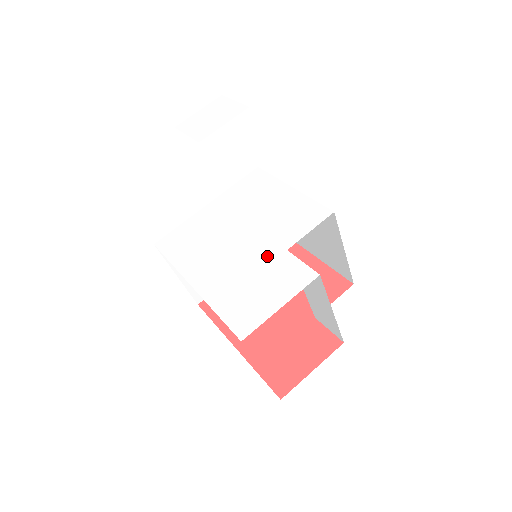
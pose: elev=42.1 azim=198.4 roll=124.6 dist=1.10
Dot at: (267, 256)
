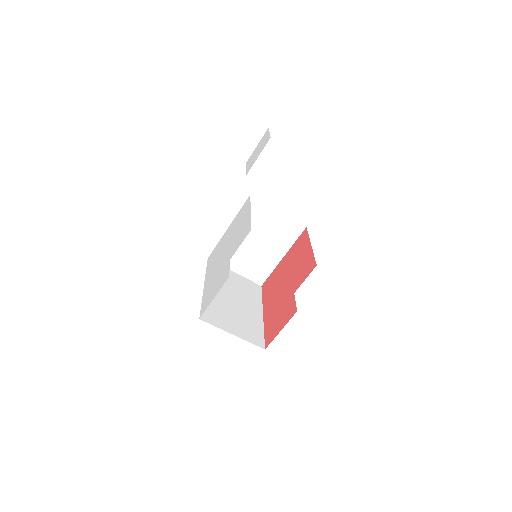
Dot at: (224, 265)
